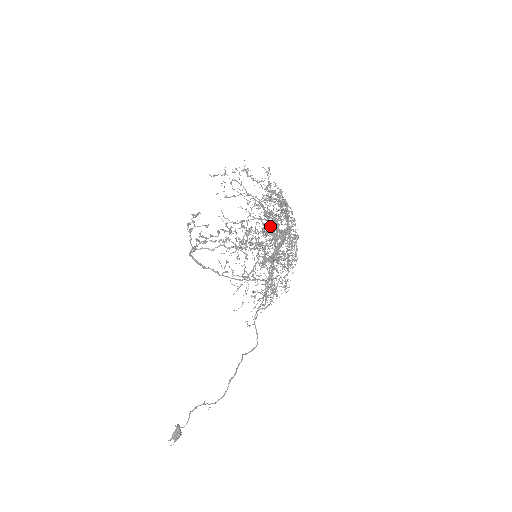
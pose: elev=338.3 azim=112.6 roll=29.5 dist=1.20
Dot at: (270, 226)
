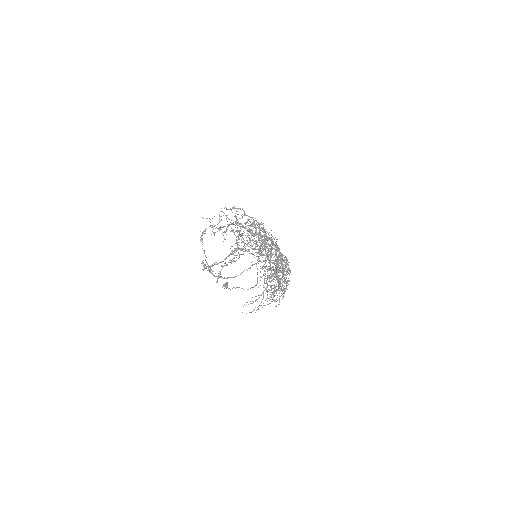
Dot at: occluded
